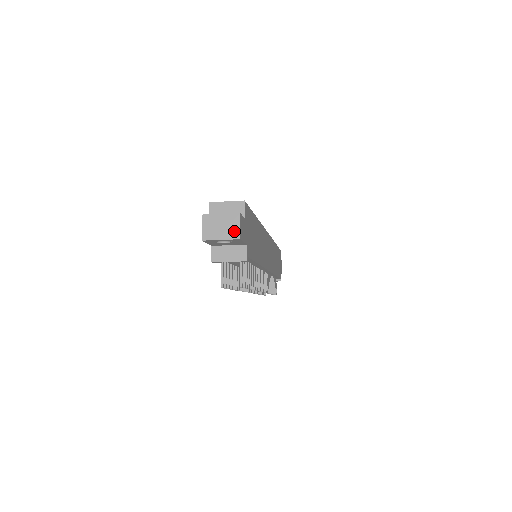
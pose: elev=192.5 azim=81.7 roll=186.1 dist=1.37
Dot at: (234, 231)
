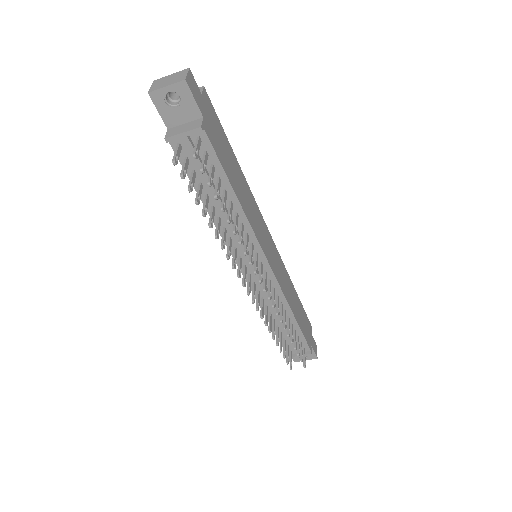
Dot at: (181, 78)
